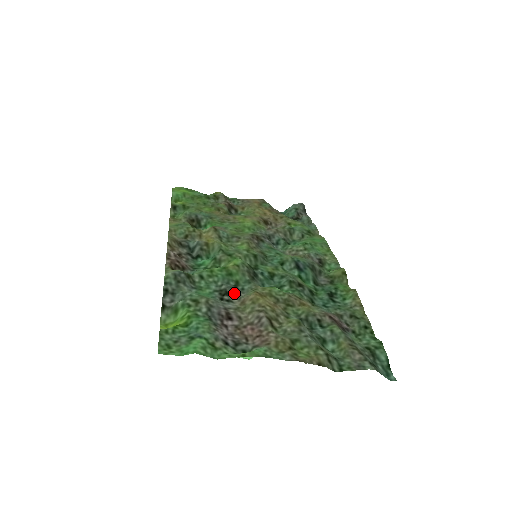
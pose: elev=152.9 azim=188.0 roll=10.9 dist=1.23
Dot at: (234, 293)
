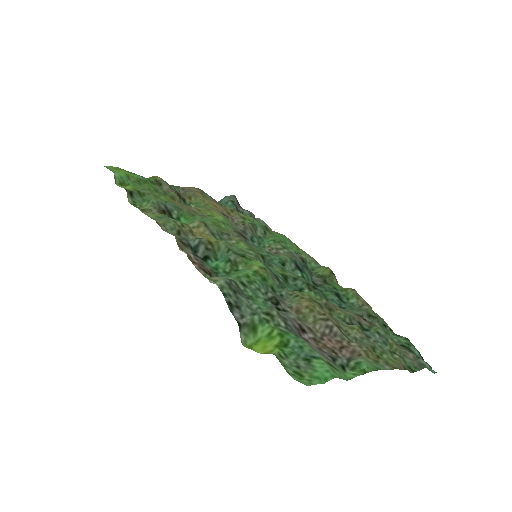
Dot at: (282, 301)
